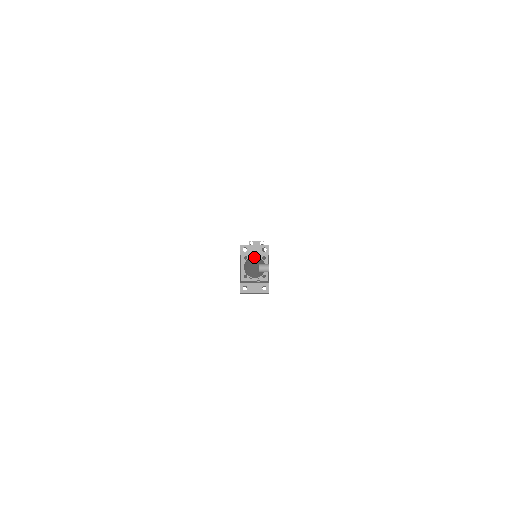
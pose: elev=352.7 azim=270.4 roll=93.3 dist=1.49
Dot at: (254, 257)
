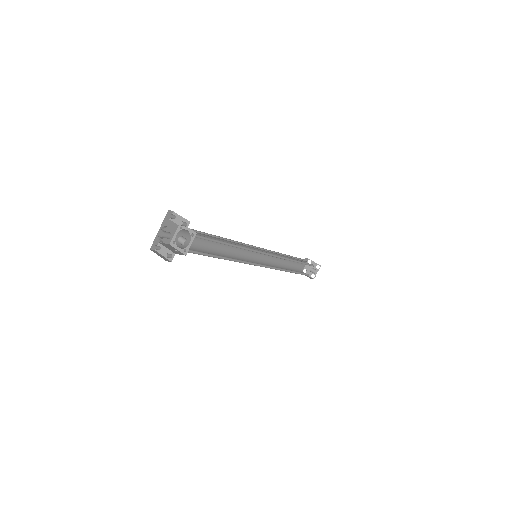
Dot at: (286, 268)
